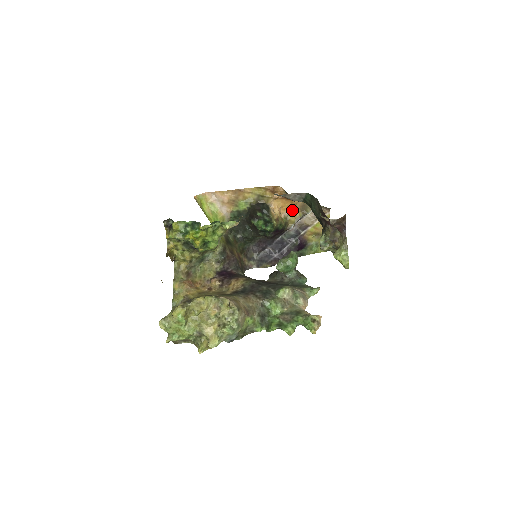
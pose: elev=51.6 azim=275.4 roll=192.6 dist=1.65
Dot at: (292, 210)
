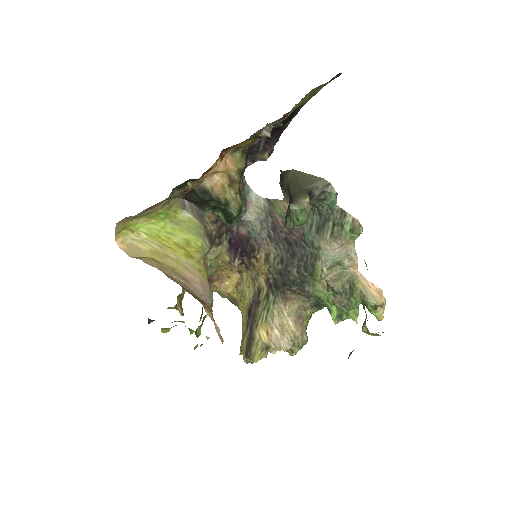
Dot at: (236, 146)
